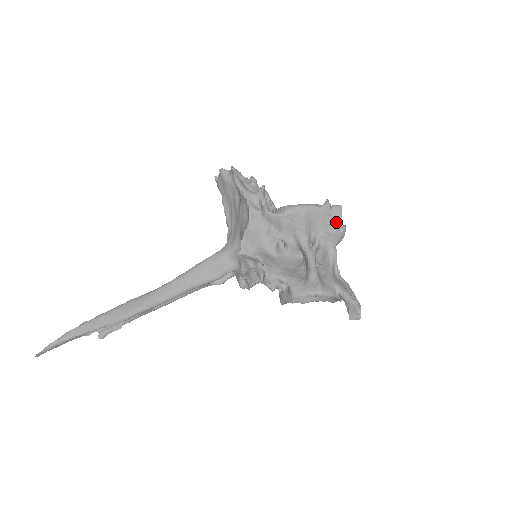
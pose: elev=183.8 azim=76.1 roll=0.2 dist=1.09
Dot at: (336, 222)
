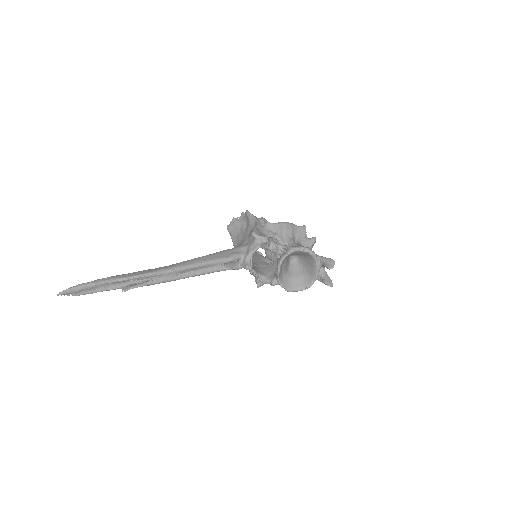
Dot at: occluded
